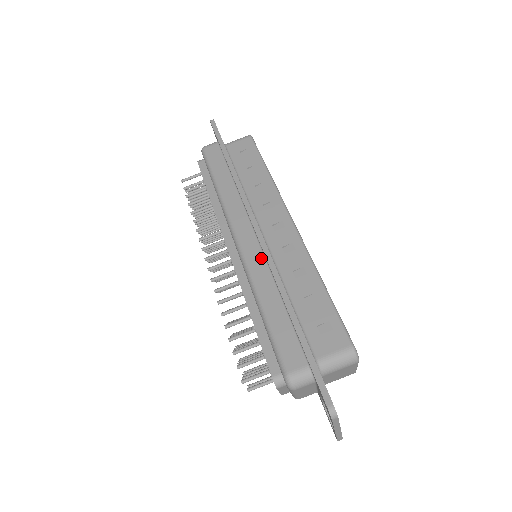
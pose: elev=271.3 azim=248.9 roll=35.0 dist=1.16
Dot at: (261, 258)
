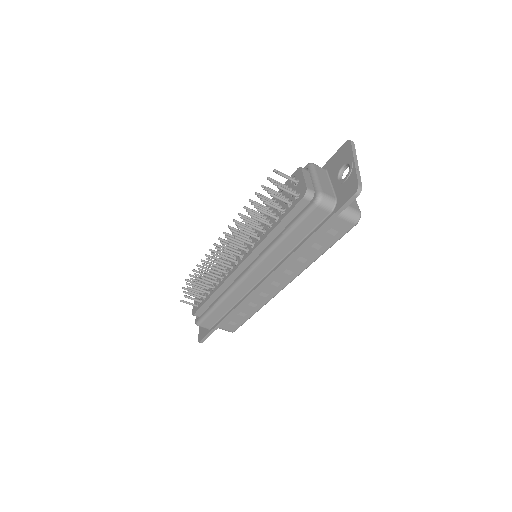
Dot at: (245, 292)
